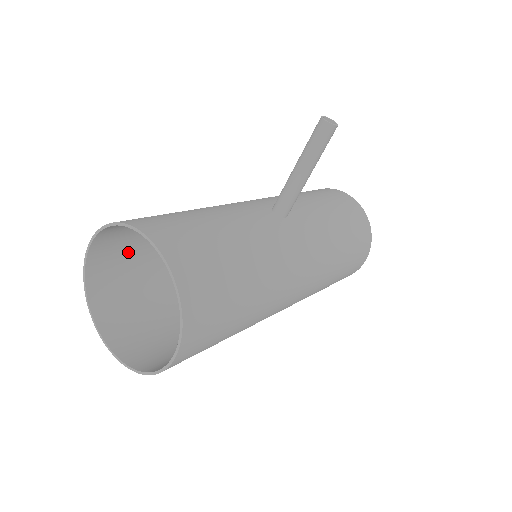
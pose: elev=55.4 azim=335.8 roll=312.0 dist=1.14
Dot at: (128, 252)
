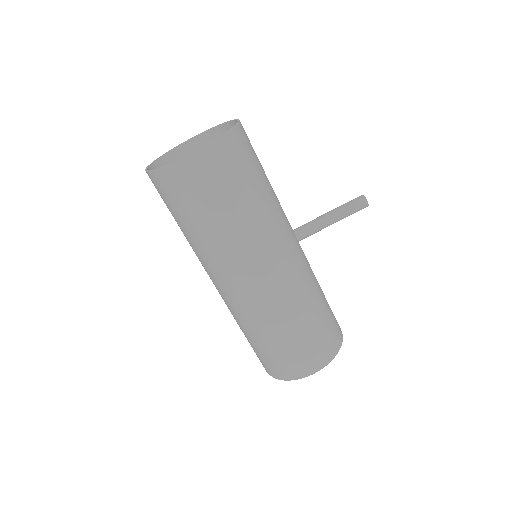
Dot at: occluded
